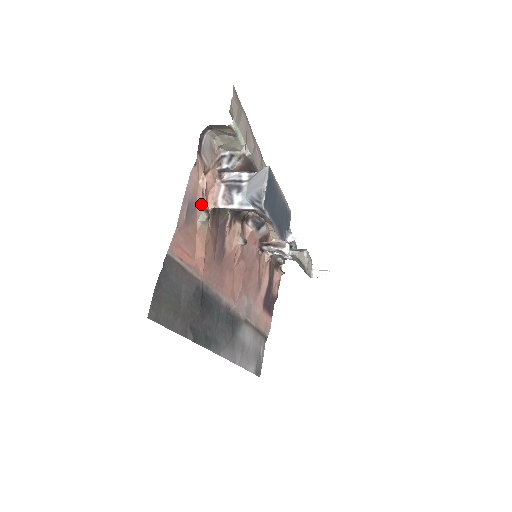
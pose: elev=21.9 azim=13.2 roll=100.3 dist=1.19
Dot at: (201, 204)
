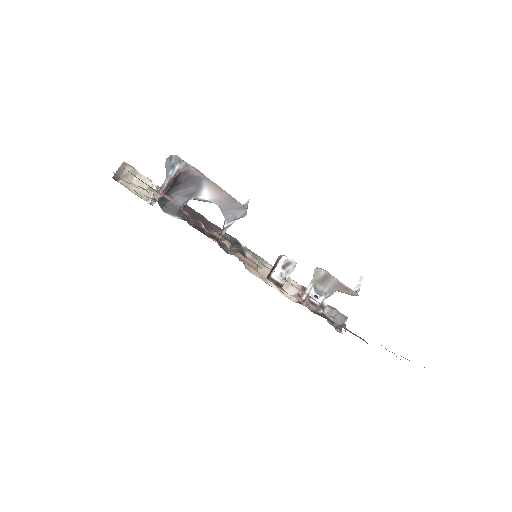
Dot at: (140, 187)
